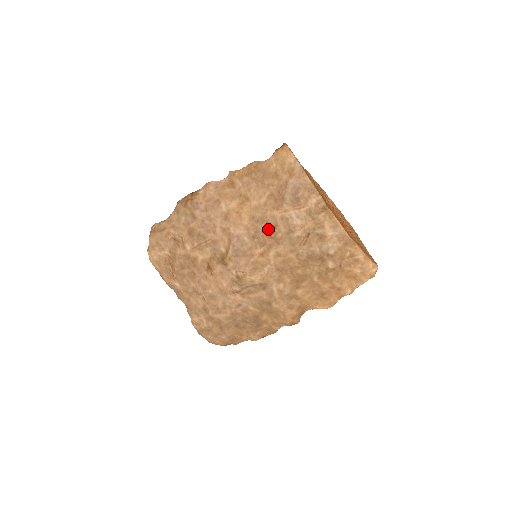
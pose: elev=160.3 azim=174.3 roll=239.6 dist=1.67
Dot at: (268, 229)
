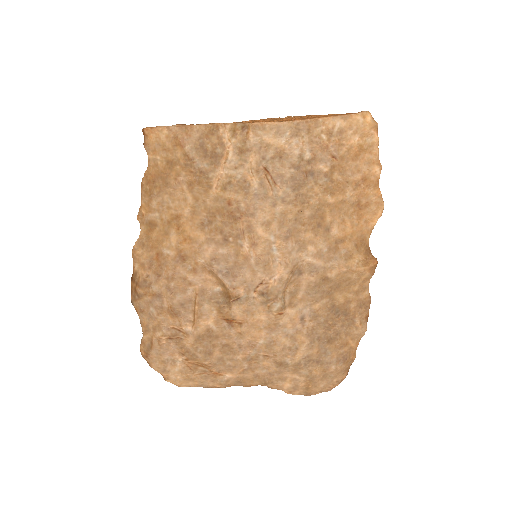
Dot at: (227, 215)
